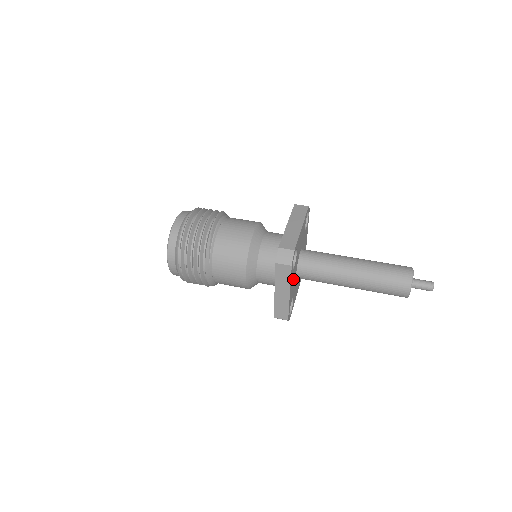
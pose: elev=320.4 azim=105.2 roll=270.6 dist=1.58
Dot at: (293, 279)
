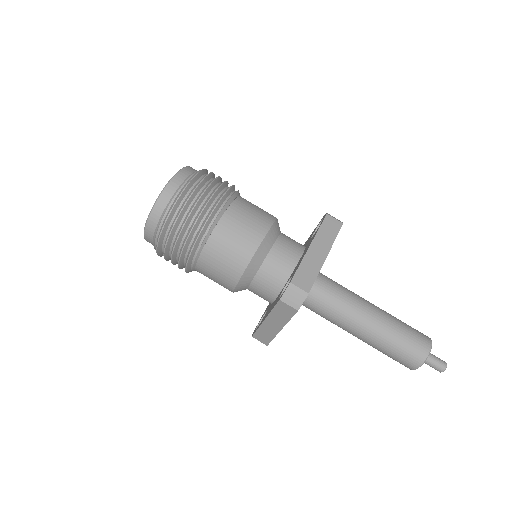
Dot at: occluded
